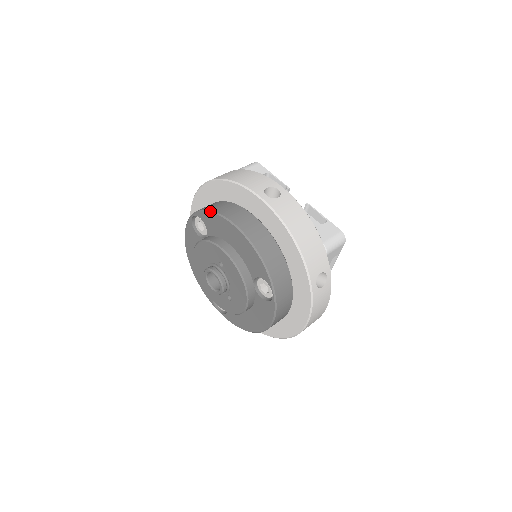
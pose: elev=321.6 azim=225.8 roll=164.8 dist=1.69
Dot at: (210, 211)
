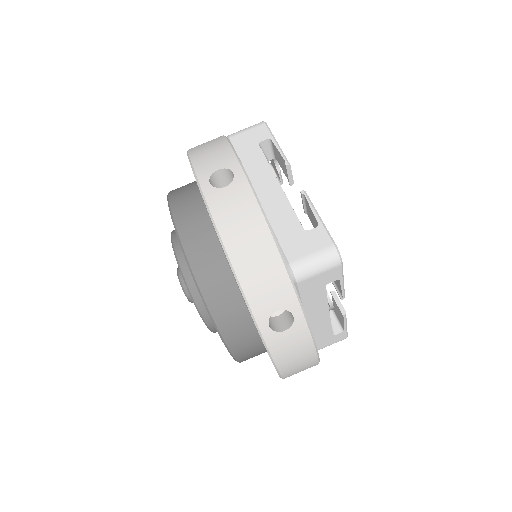
Dot at: (167, 196)
